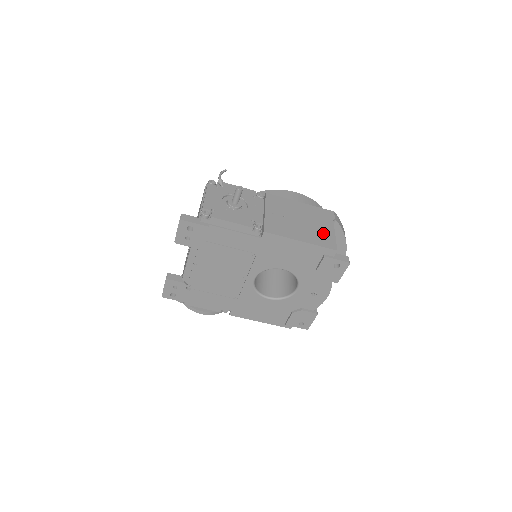
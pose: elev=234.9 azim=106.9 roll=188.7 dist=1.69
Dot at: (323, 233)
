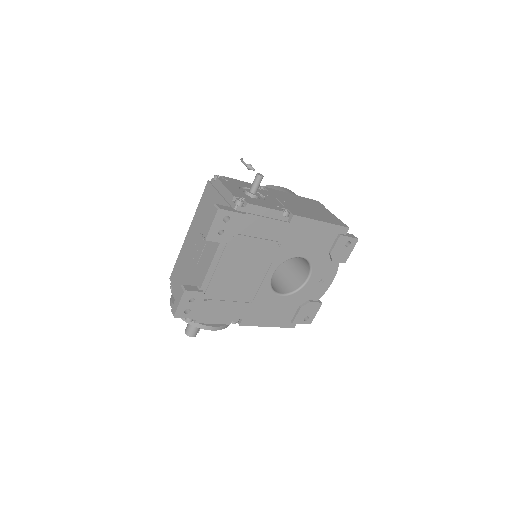
Dot at: (329, 216)
